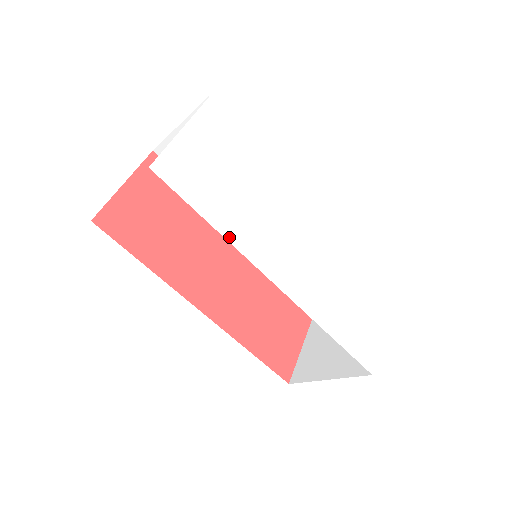
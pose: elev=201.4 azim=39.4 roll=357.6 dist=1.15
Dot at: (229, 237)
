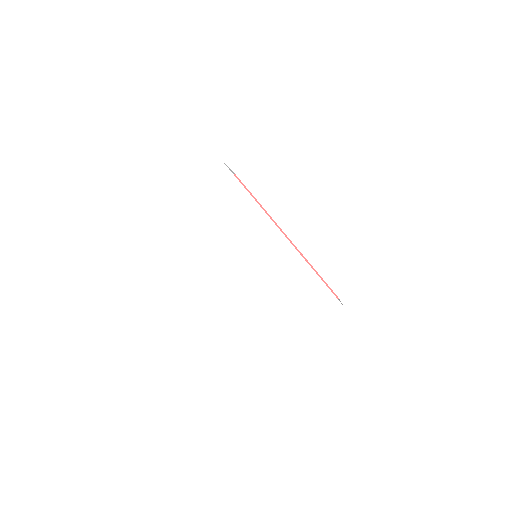
Dot at: (199, 249)
